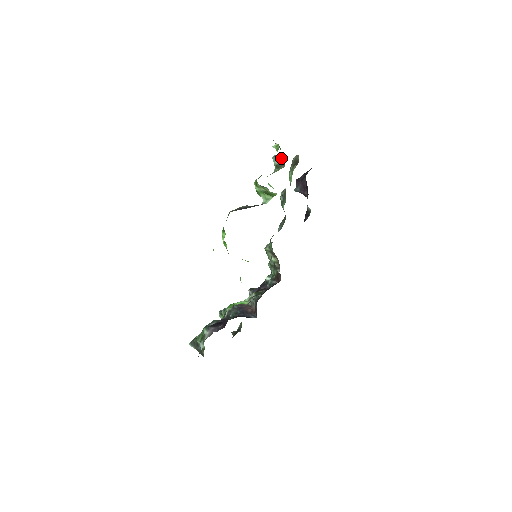
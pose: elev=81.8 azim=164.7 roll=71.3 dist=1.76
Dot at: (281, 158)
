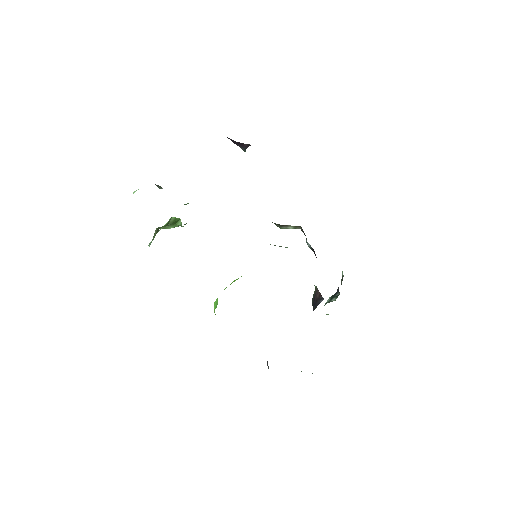
Dot at: (155, 184)
